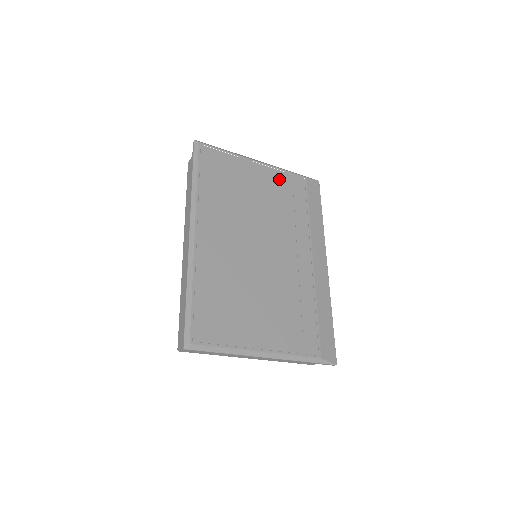
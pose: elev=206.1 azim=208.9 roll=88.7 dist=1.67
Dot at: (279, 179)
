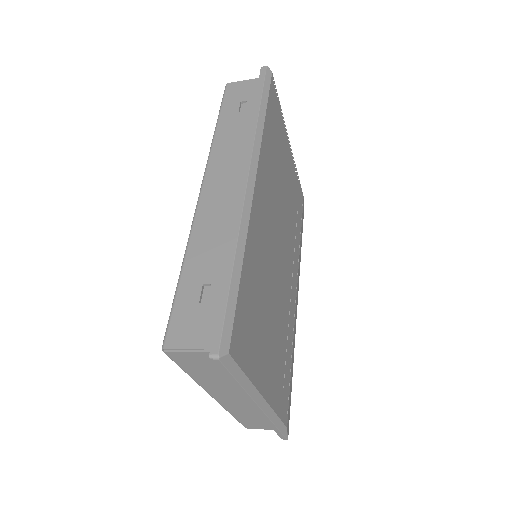
Dot at: (295, 181)
